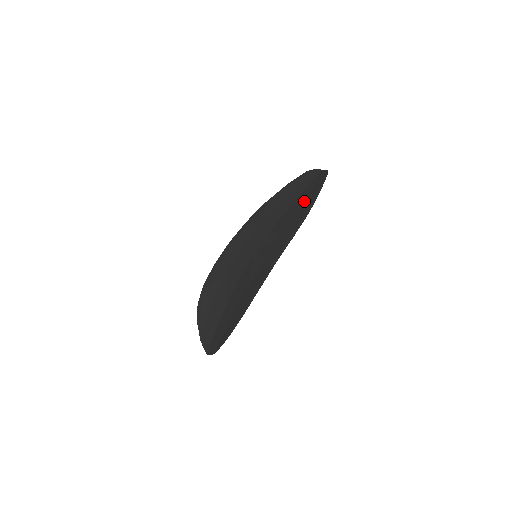
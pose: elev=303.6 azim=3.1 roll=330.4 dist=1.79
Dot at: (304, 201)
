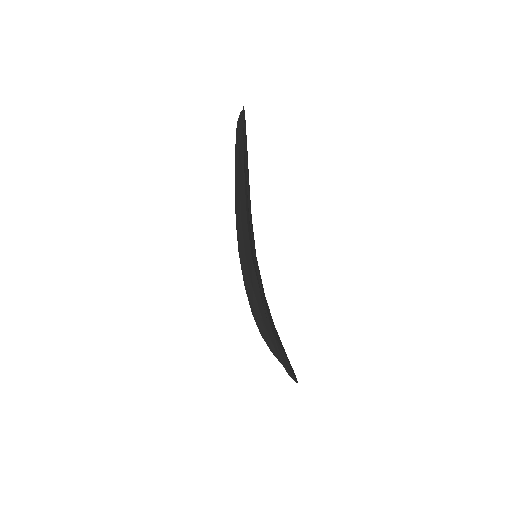
Dot at: occluded
